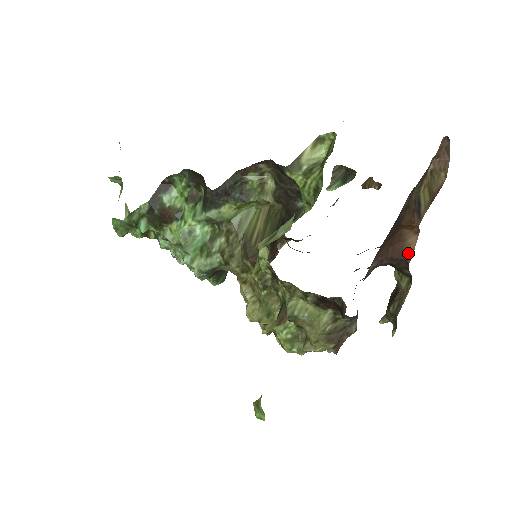
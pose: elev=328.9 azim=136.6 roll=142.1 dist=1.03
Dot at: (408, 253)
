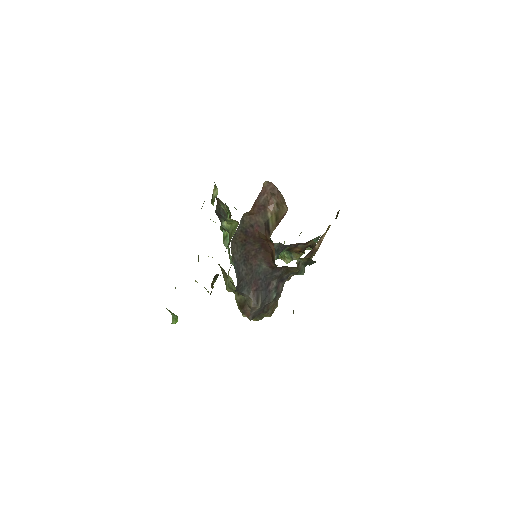
Dot at: occluded
